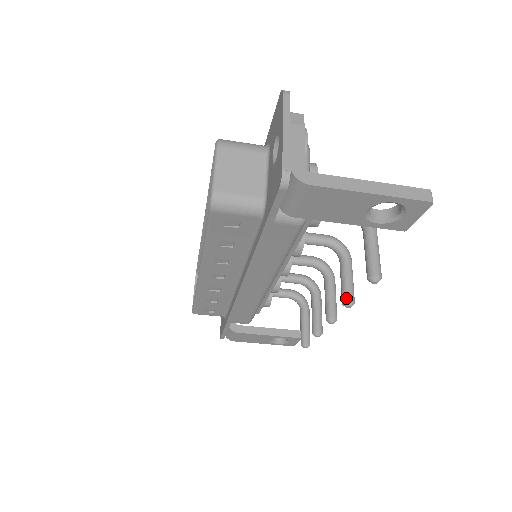
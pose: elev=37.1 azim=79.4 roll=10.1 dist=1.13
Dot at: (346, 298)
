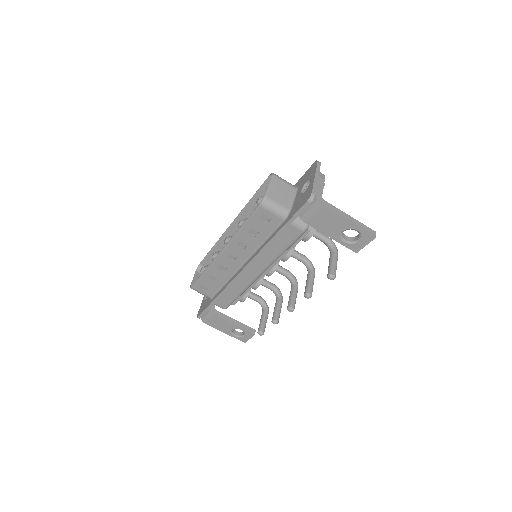
Dot at: (308, 291)
